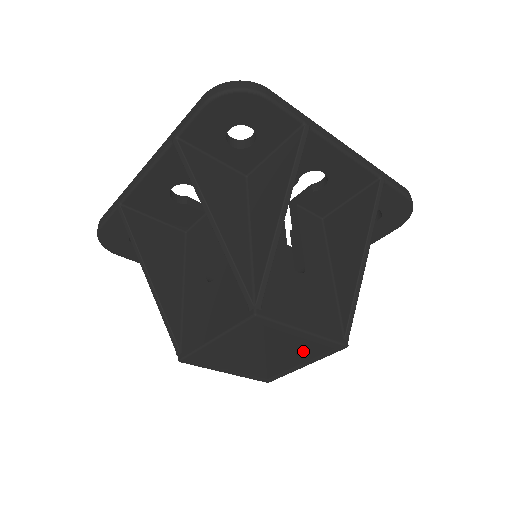
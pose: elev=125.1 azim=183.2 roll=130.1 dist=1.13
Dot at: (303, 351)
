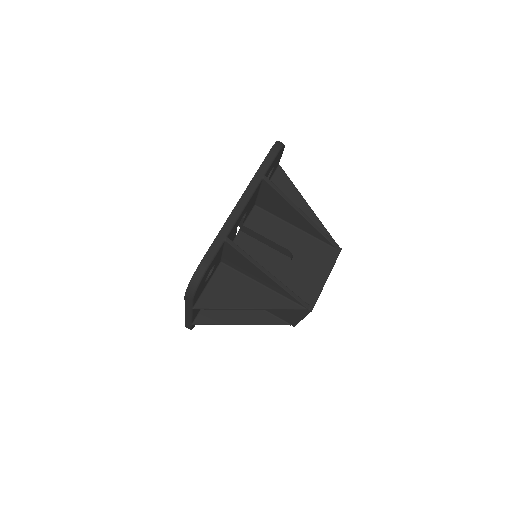
Dot at: occluded
